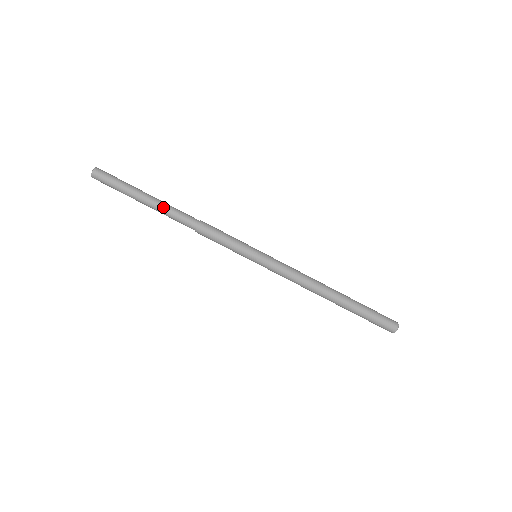
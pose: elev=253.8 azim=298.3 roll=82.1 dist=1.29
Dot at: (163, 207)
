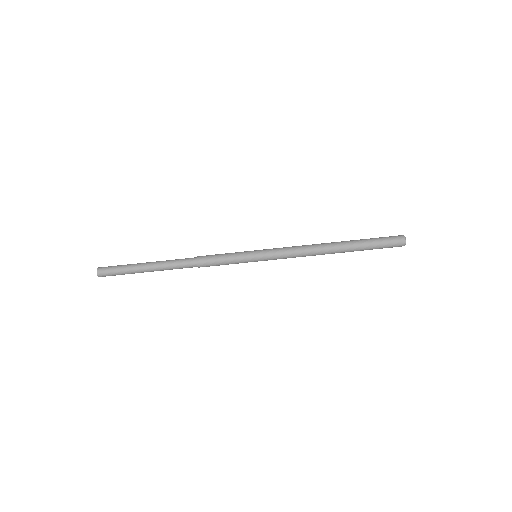
Dot at: (163, 262)
